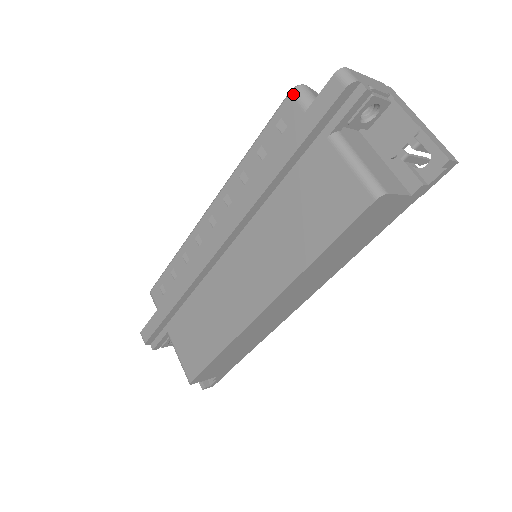
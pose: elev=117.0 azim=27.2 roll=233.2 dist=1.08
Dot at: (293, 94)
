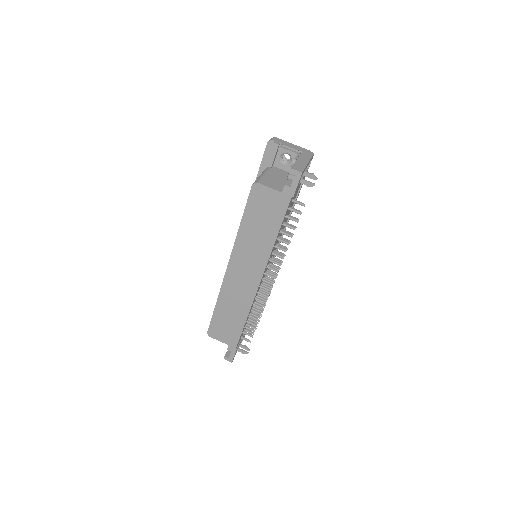
Dot at: occluded
